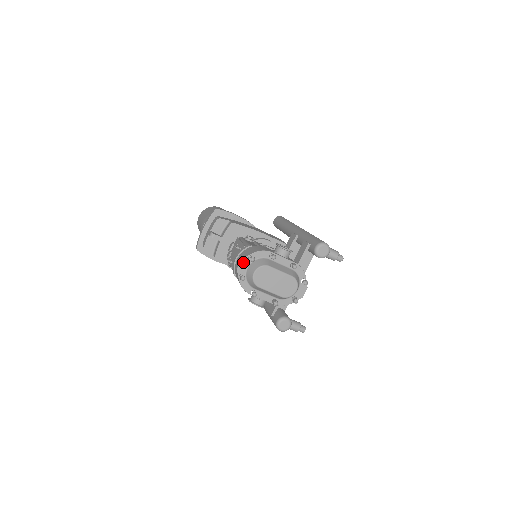
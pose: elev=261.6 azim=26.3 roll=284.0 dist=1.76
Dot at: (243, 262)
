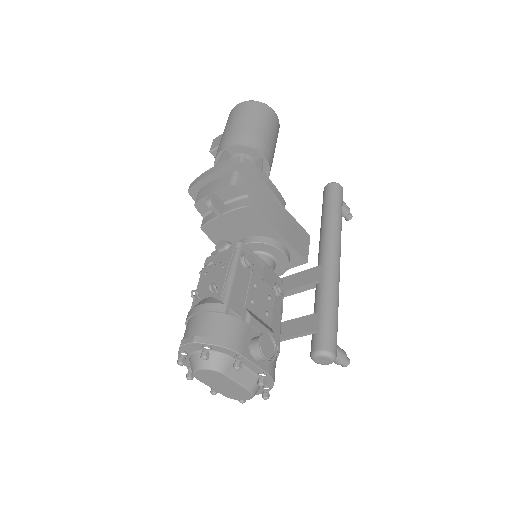
Dot at: (193, 345)
